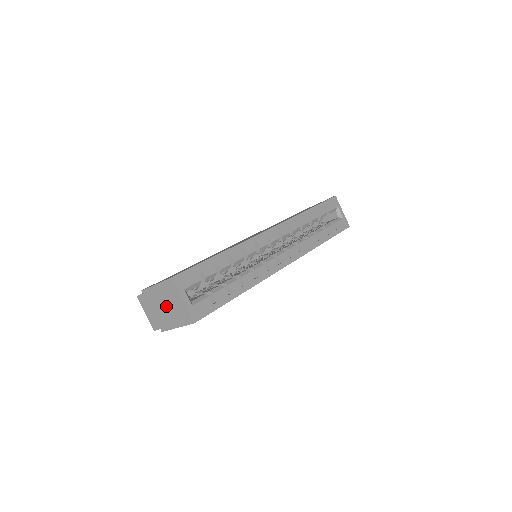
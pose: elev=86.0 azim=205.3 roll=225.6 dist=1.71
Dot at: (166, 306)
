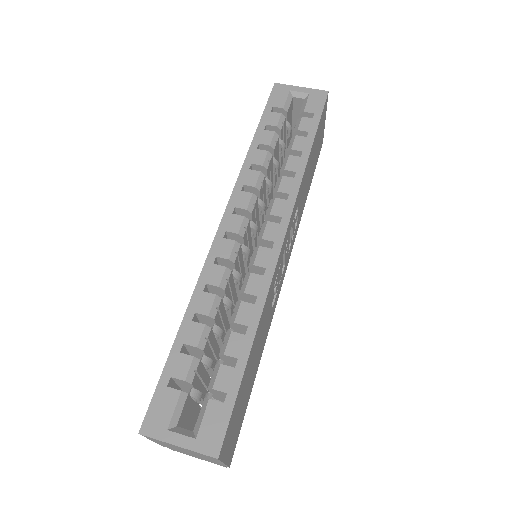
Dot at: (187, 452)
